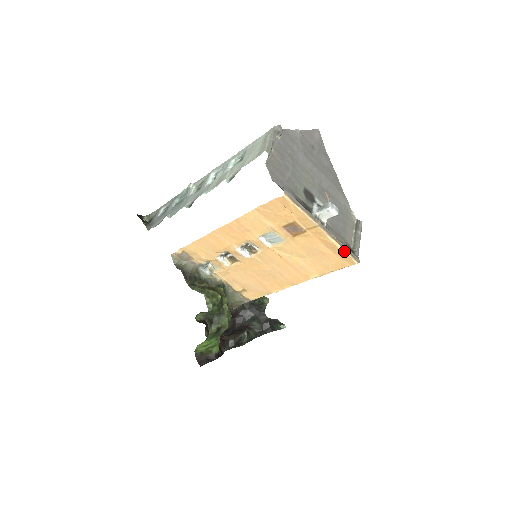
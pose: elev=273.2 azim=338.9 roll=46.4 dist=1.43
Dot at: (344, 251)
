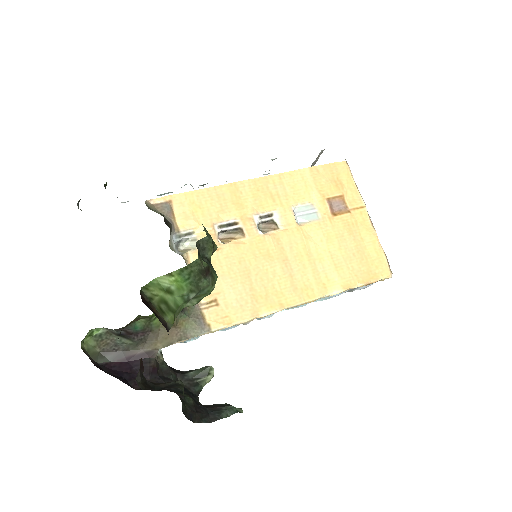
Dot at: (382, 250)
